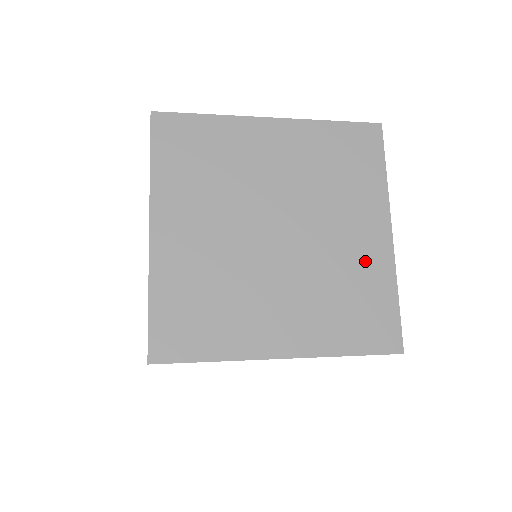
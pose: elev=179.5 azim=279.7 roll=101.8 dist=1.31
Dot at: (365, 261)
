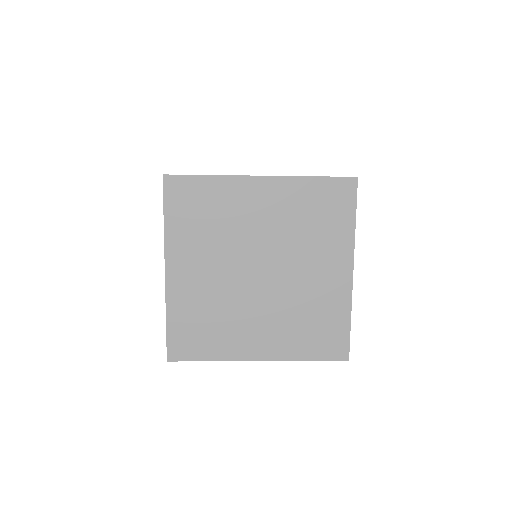
Dot at: (328, 294)
